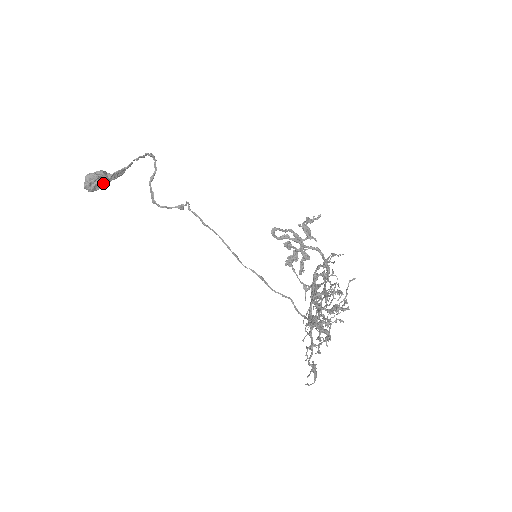
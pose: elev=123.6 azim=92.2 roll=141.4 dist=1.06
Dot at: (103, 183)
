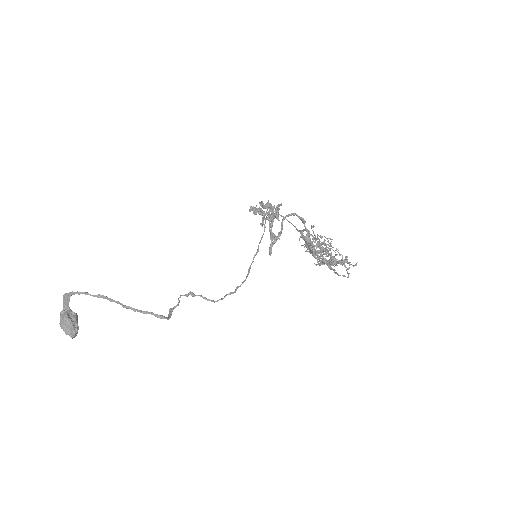
Dot at: occluded
